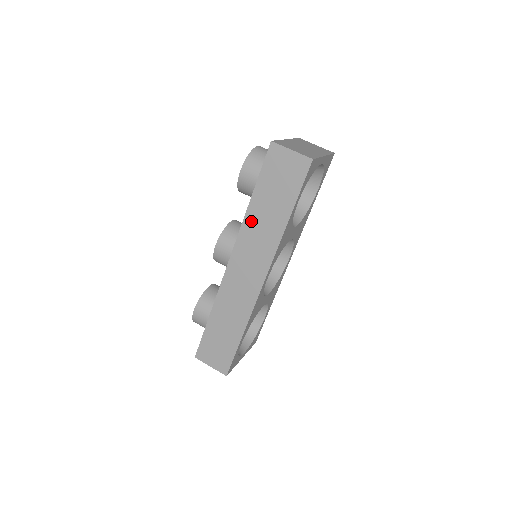
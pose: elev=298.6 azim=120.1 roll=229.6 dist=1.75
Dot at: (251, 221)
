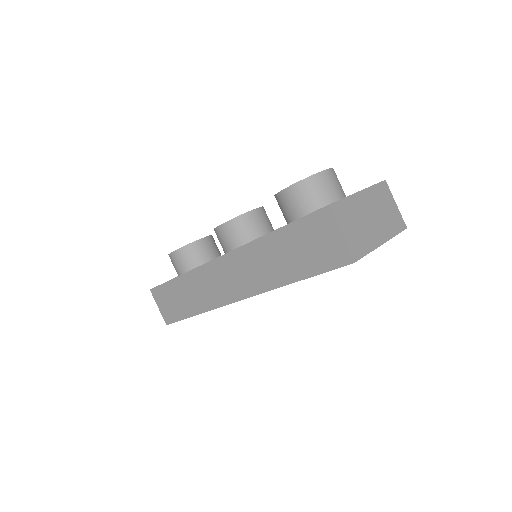
Dot at: (259, 249)
